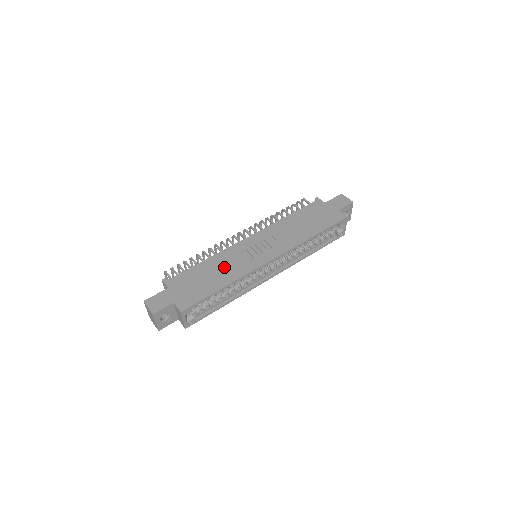
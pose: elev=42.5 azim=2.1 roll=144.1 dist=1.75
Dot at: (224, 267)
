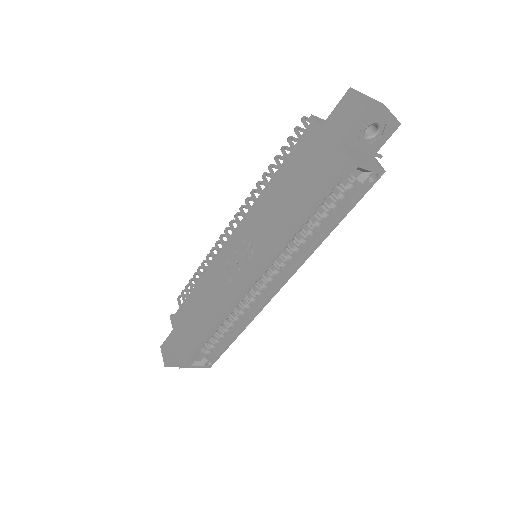
Dot at: (208, 299)
